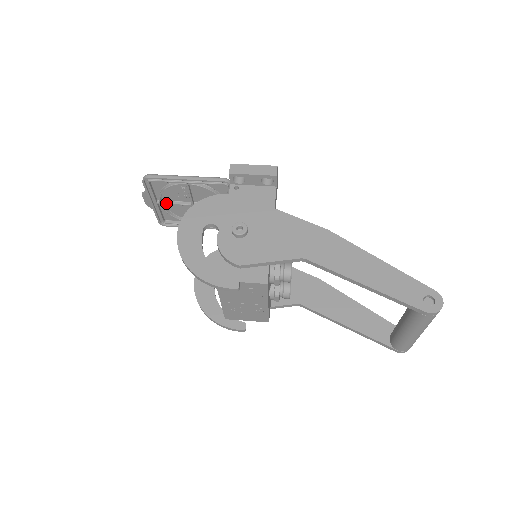
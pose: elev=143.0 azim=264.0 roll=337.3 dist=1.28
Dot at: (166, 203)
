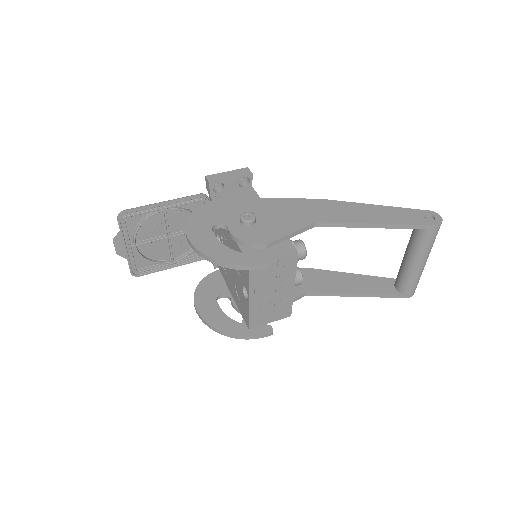
Dot at: (141, 243)
